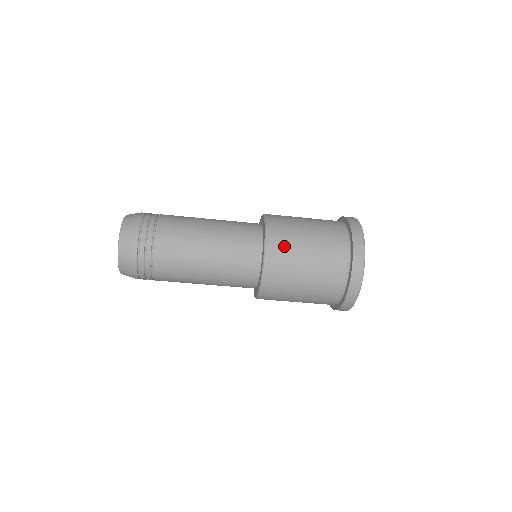
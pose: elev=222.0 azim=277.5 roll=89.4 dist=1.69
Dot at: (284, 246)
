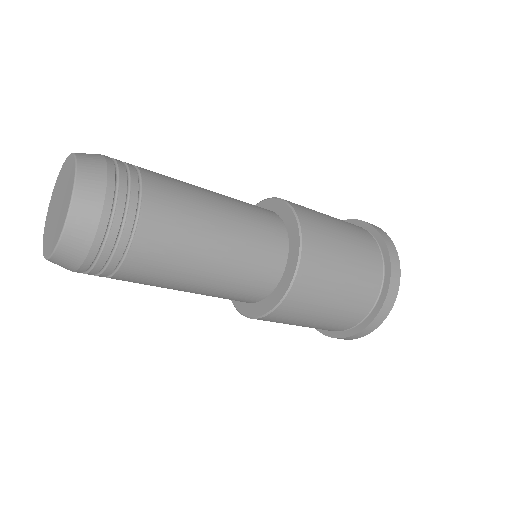
Dot at: (322, 245)
